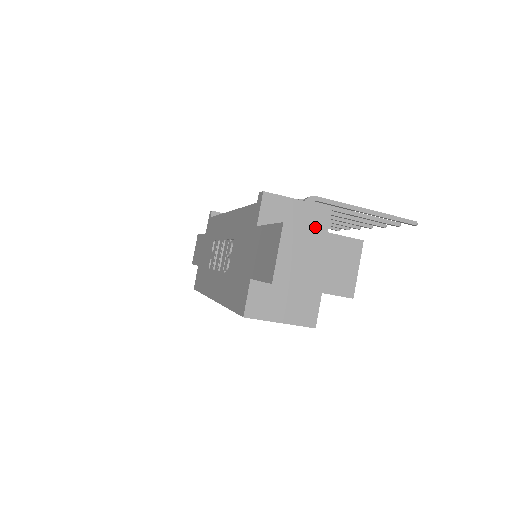
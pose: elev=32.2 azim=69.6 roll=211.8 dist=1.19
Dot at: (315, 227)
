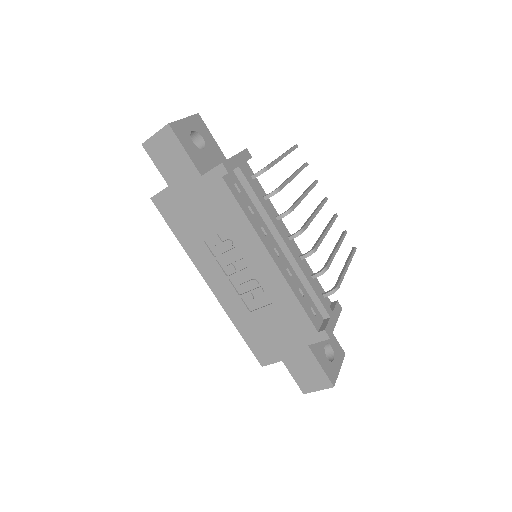
Dot at: occluded
